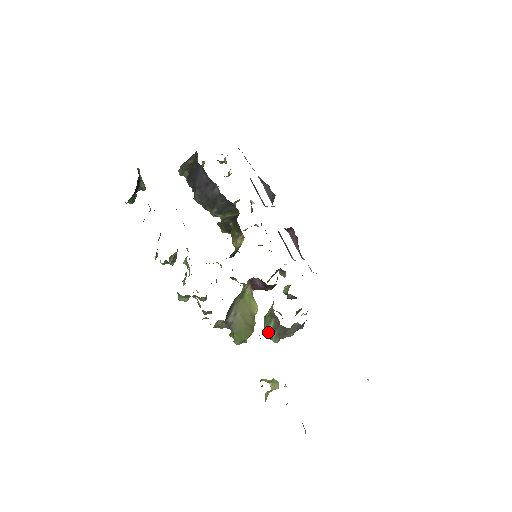
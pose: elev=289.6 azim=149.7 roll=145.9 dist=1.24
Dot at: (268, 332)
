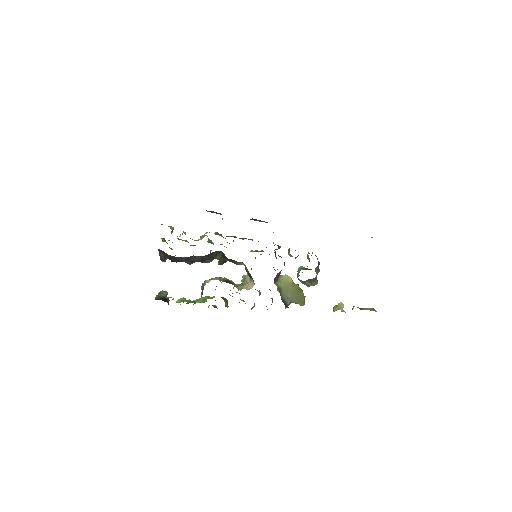
Dot at: (309, 286)
